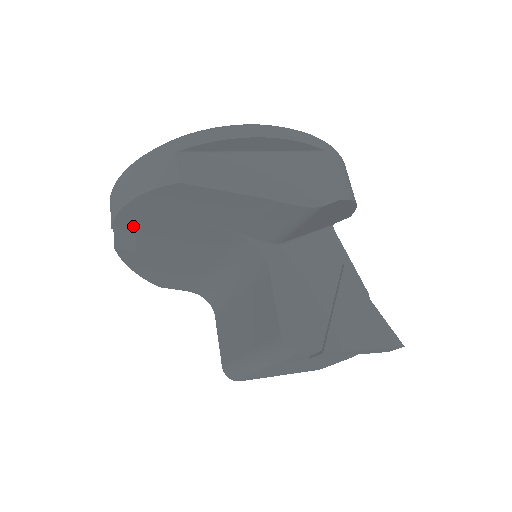
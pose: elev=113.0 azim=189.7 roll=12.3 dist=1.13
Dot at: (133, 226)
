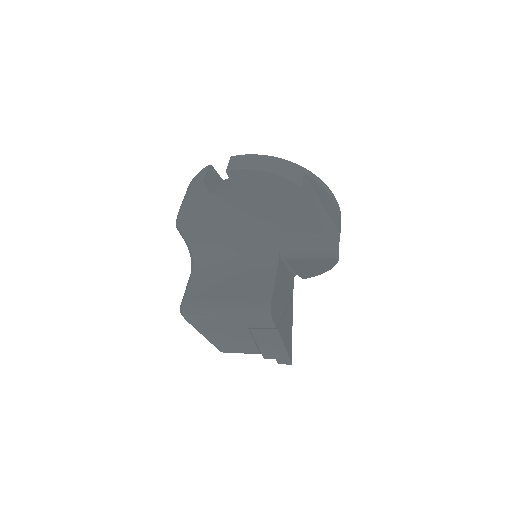
Dot at: (239, 182)
